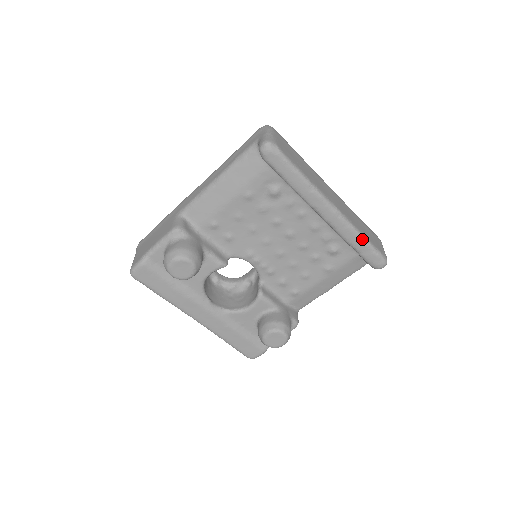
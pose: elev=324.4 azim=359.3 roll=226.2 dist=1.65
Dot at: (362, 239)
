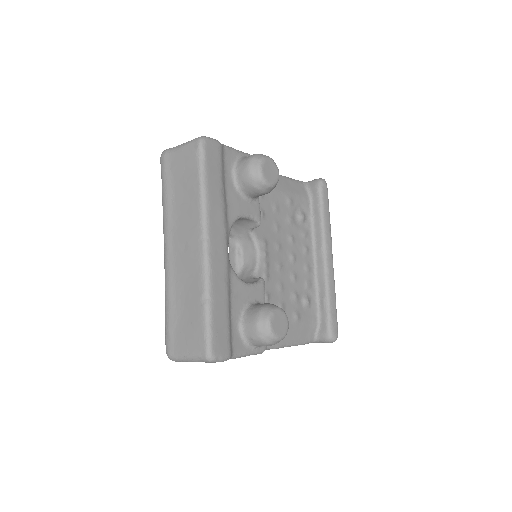
Dot at: (335, 299)
